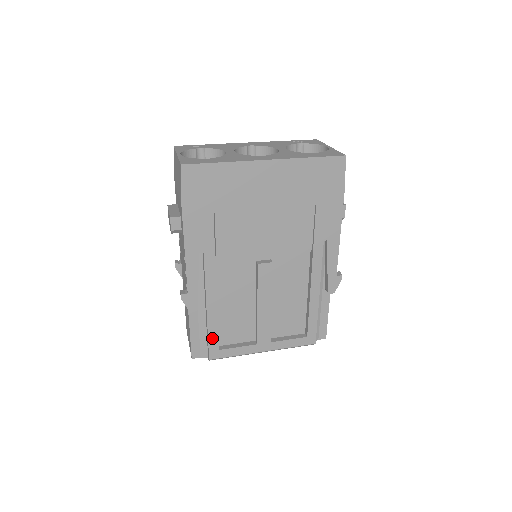
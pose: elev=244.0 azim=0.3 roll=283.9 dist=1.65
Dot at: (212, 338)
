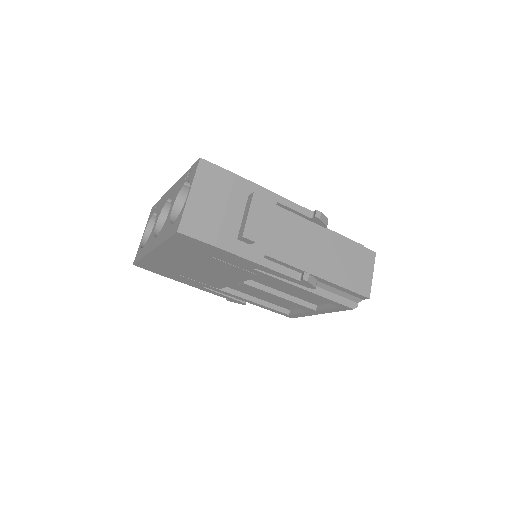
Dot at: (276, 311)
